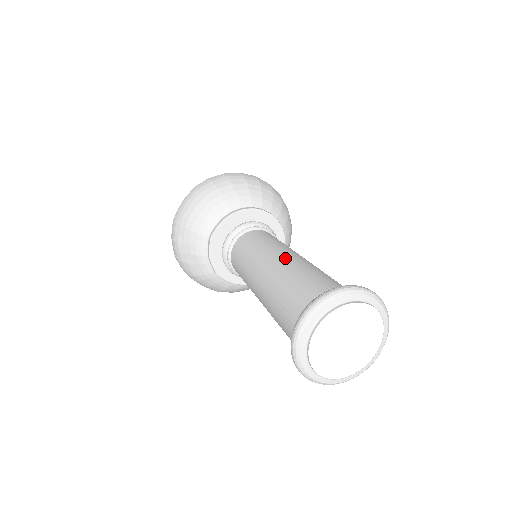
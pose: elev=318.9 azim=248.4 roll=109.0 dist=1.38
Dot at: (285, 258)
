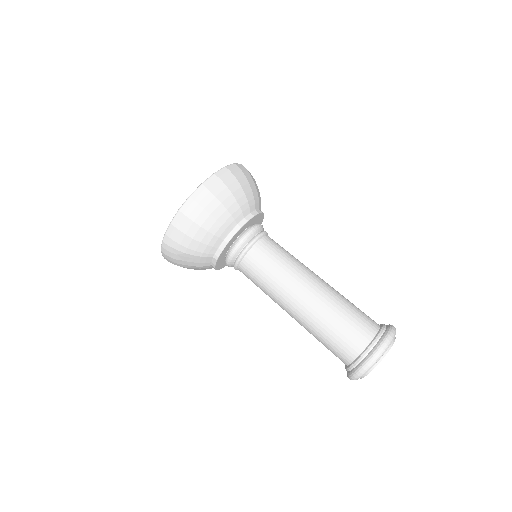
Dot at: (314, 296)
